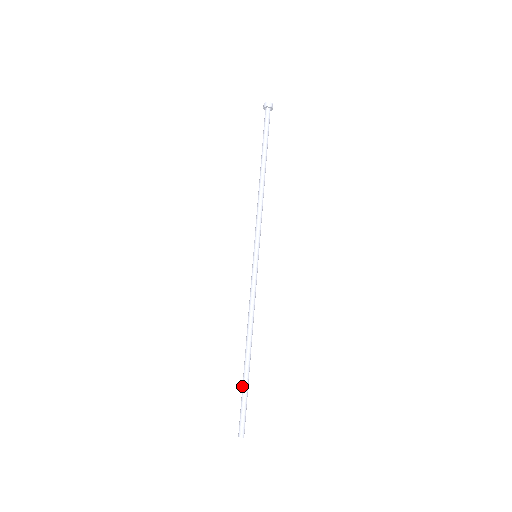
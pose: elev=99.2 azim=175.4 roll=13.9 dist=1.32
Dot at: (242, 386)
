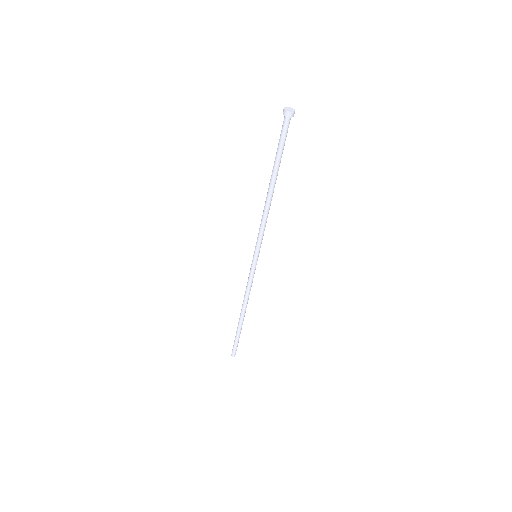
Dot at: (236, 333)
